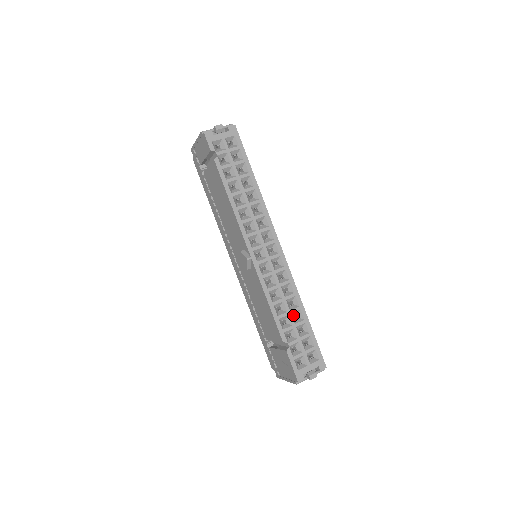
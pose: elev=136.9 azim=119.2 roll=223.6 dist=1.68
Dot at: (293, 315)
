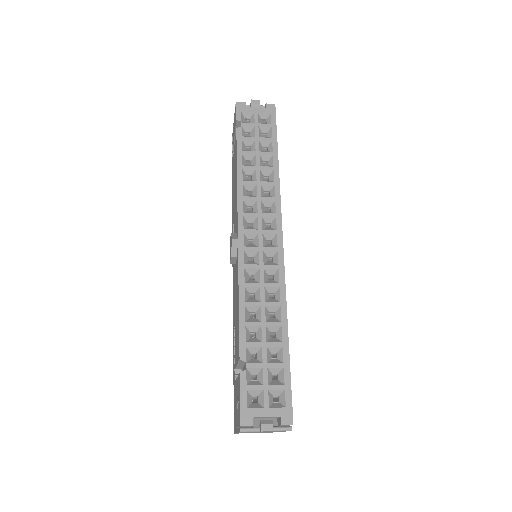
Dot at: (269, 331)
